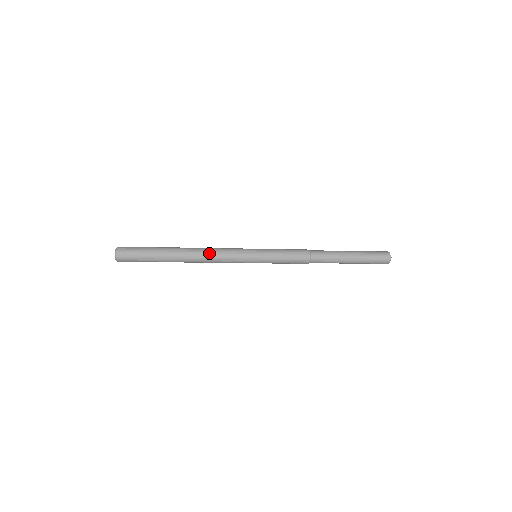
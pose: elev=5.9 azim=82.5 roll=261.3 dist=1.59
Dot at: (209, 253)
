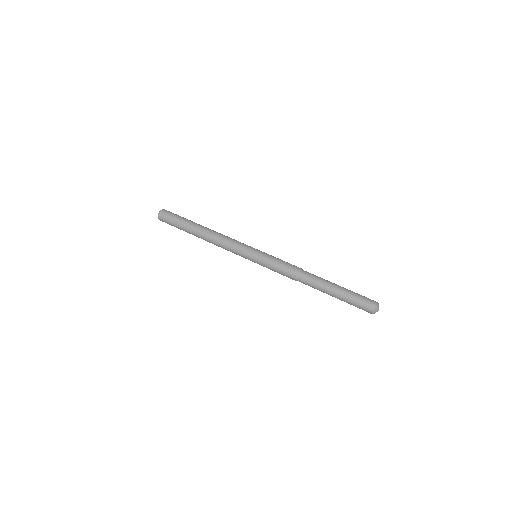
Dot at: (217, 243)
